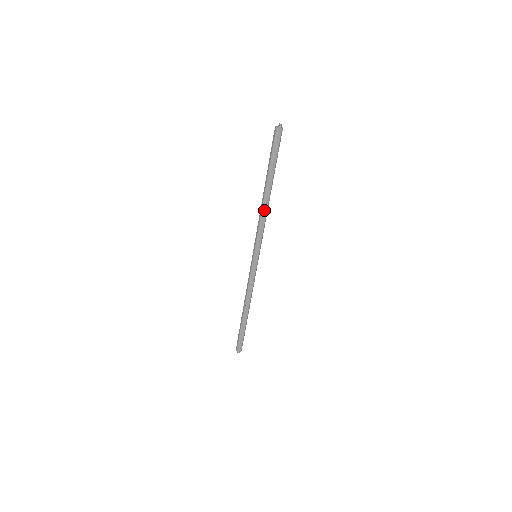
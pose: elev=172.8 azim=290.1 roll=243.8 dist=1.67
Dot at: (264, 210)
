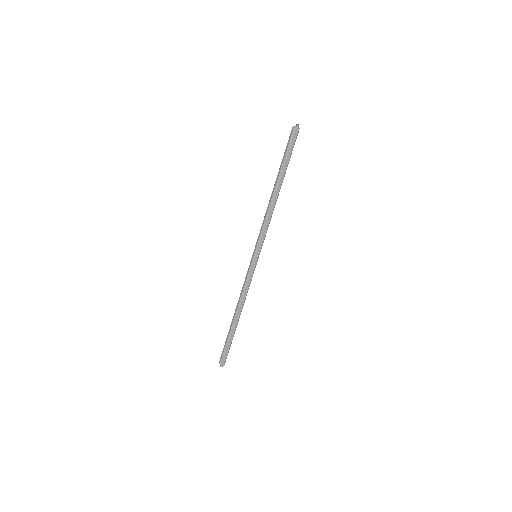
Dot at: (271, 207)
